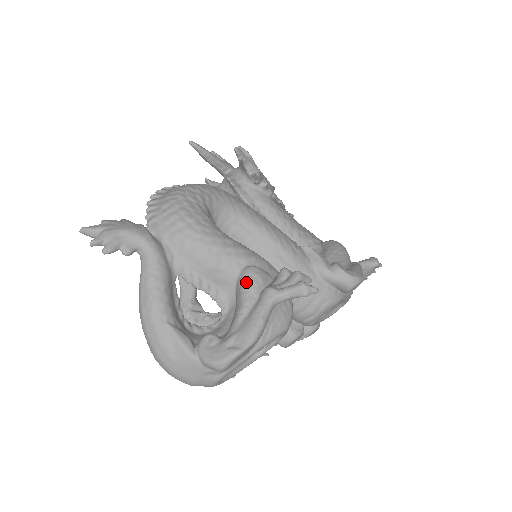
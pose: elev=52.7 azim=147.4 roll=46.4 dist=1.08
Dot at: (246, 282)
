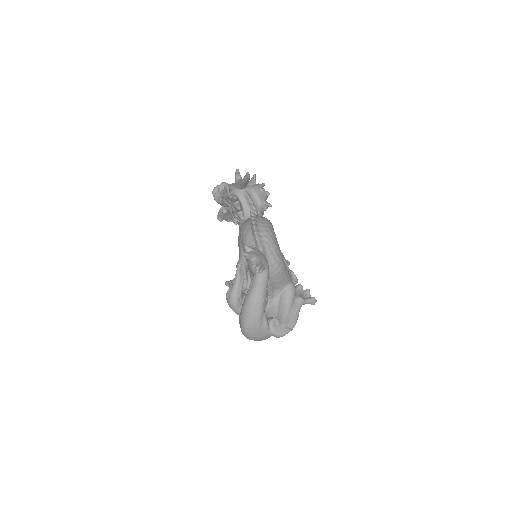
Dot at: (292, 292)
